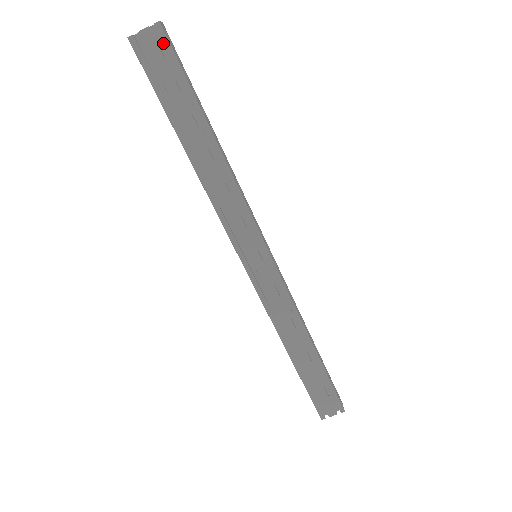
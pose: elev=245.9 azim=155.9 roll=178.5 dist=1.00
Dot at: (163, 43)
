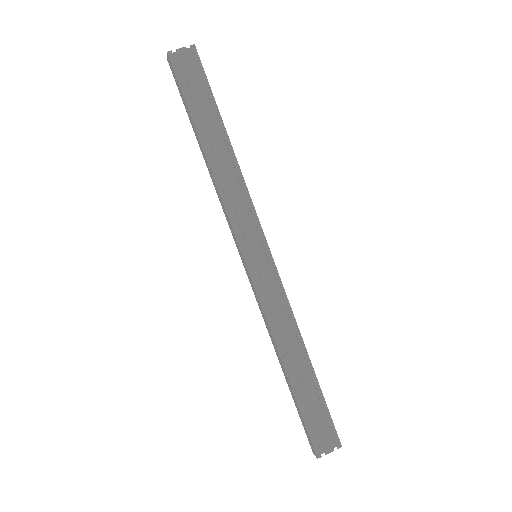
Dot at: (195, 60)
